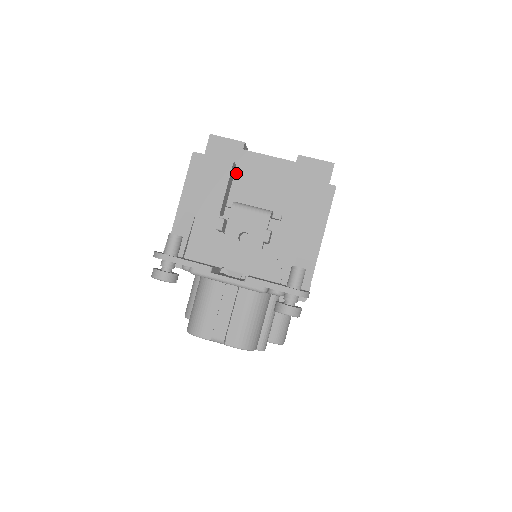
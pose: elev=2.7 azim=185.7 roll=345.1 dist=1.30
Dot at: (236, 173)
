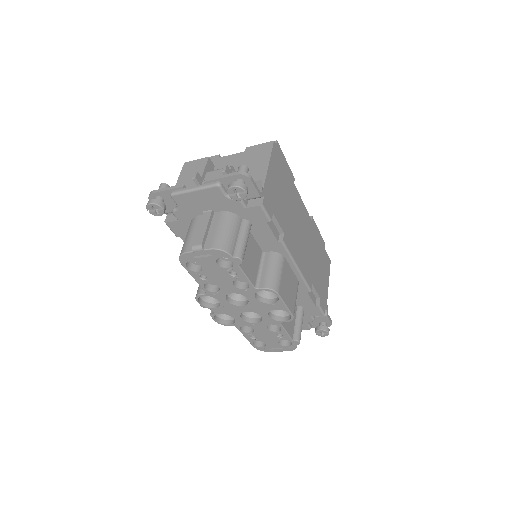
Dot at: (214, 169)
